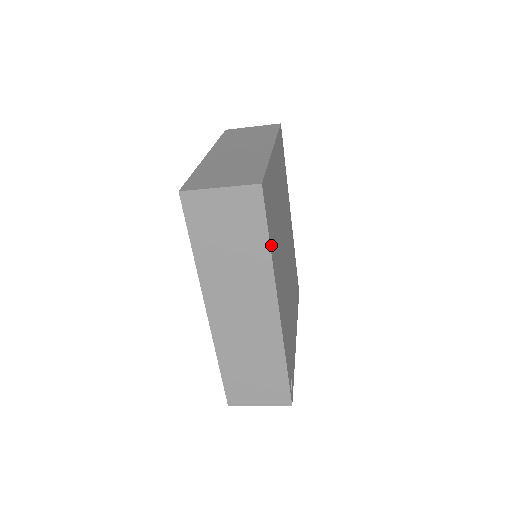
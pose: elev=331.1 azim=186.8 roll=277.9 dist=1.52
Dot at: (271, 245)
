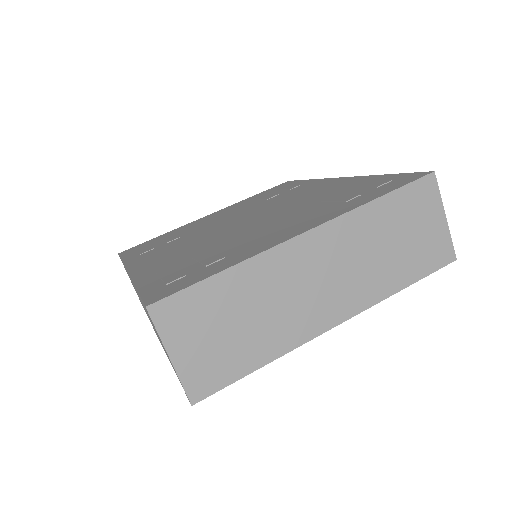
Dot at: occluded
